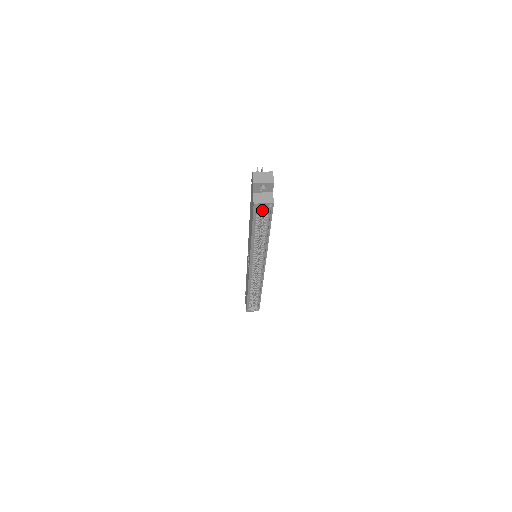
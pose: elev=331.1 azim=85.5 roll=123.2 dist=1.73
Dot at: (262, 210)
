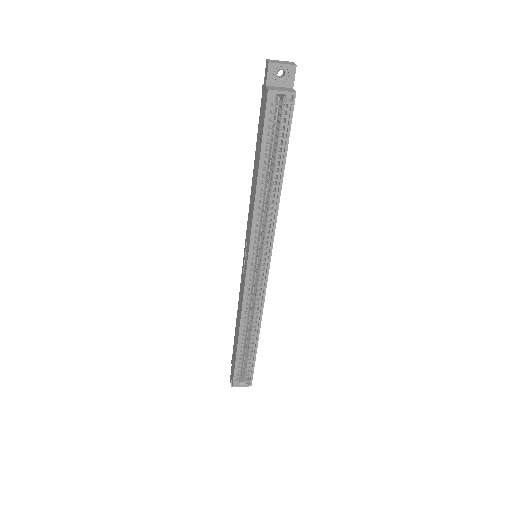
Dot at: (276, 123)
